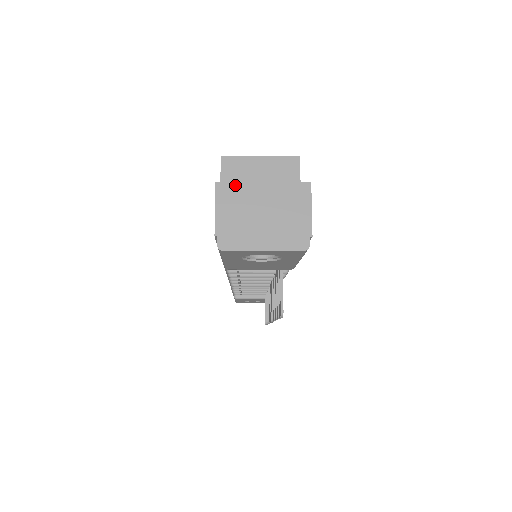
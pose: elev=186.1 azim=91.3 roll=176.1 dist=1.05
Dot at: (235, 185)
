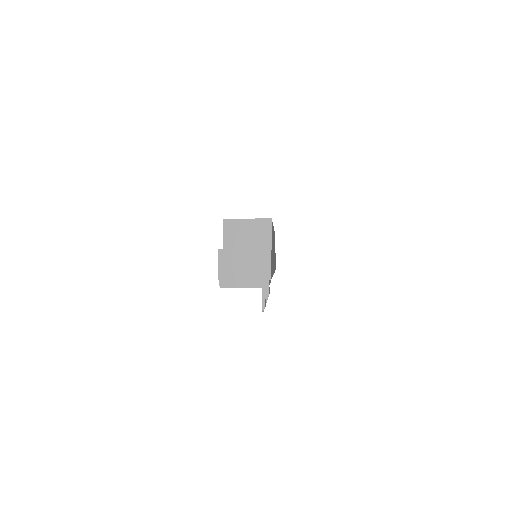
Dot at: (228, 251)
